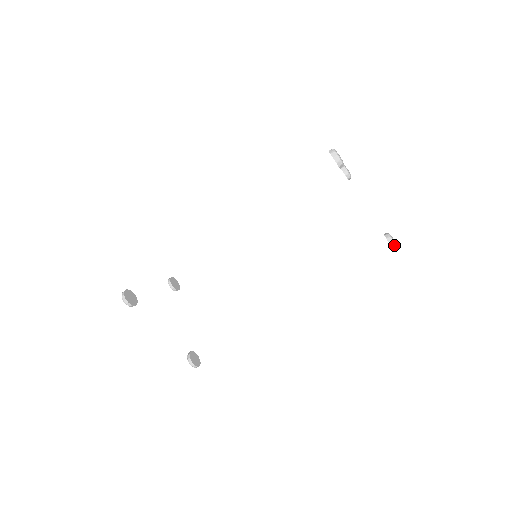
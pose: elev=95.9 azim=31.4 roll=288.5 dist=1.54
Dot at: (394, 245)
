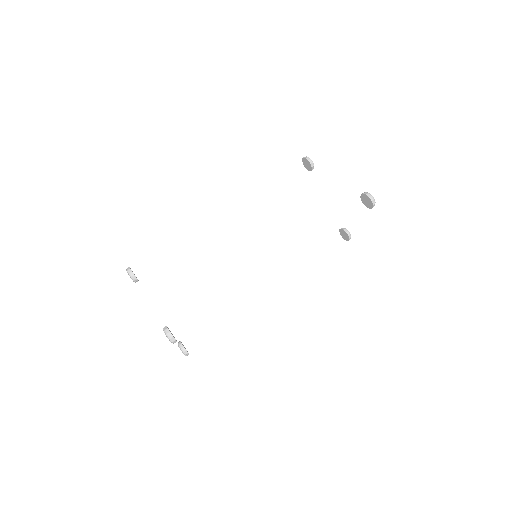
Dot at: occluded
